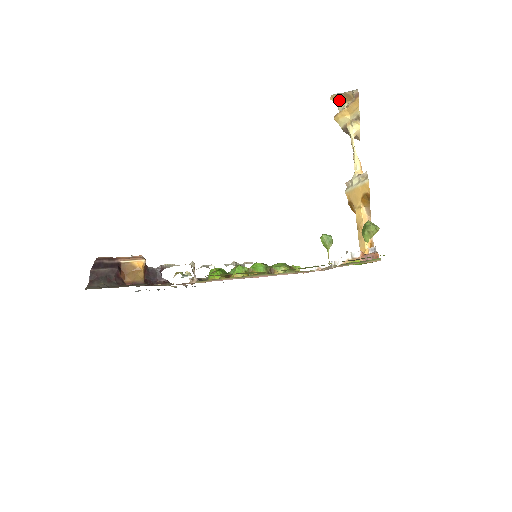
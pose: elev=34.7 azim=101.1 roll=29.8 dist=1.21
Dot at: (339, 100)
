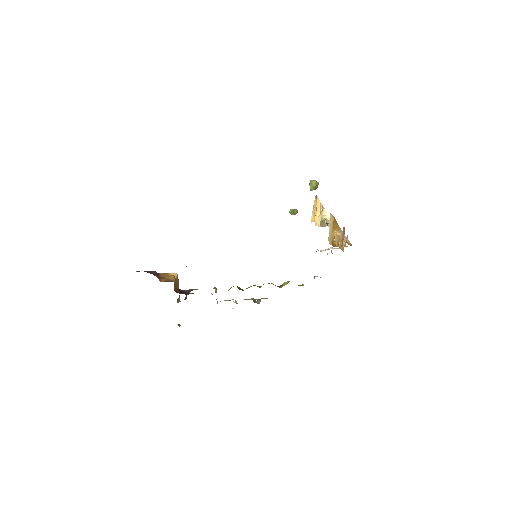
Dot at: occluded
